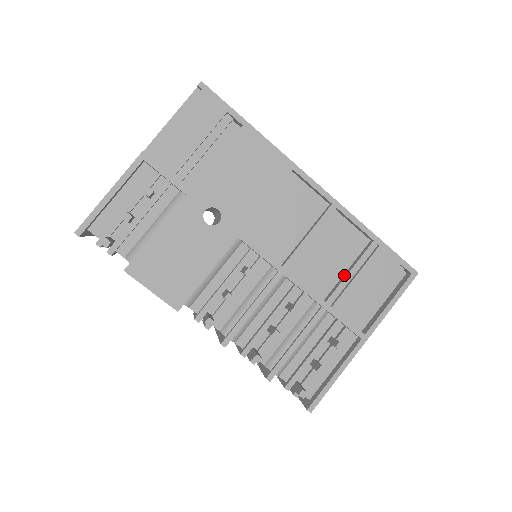
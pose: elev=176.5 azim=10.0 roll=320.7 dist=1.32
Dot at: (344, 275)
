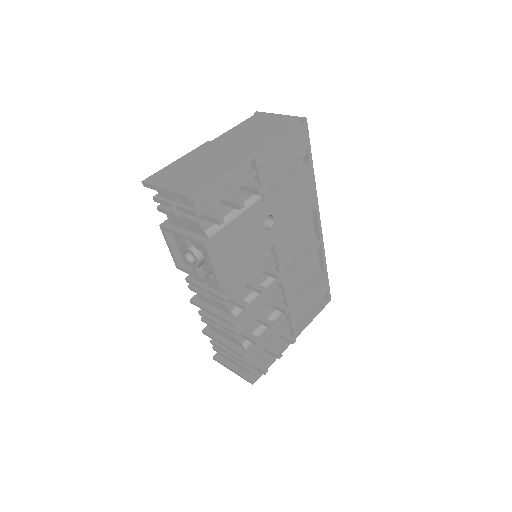
Dot at: (303, 290)
